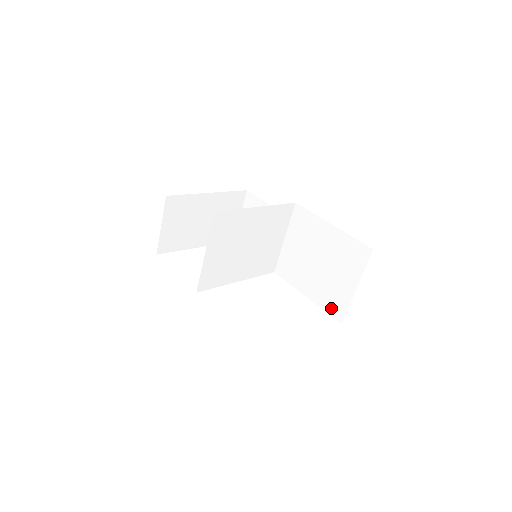
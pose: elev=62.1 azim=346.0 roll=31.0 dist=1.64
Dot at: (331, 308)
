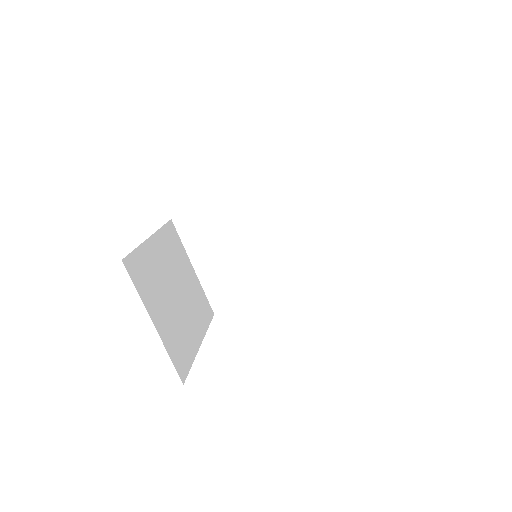
Dot at: occluded
